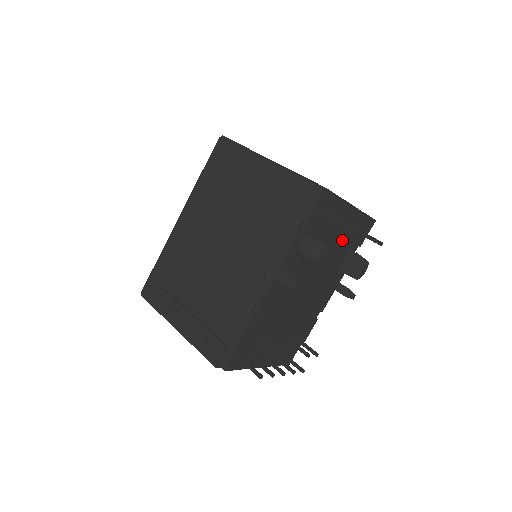
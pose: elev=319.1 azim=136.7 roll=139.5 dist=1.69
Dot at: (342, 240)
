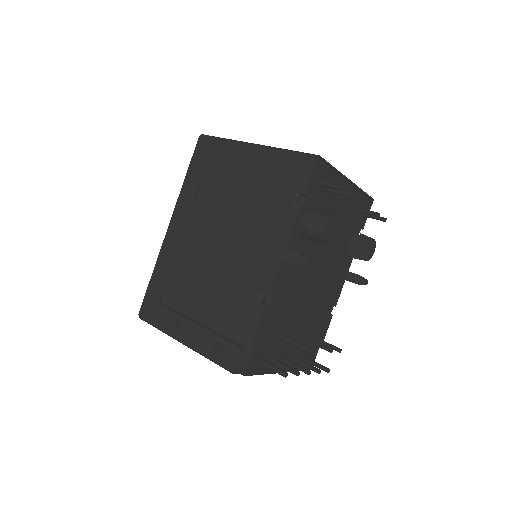
Dot at: (344, 220)
